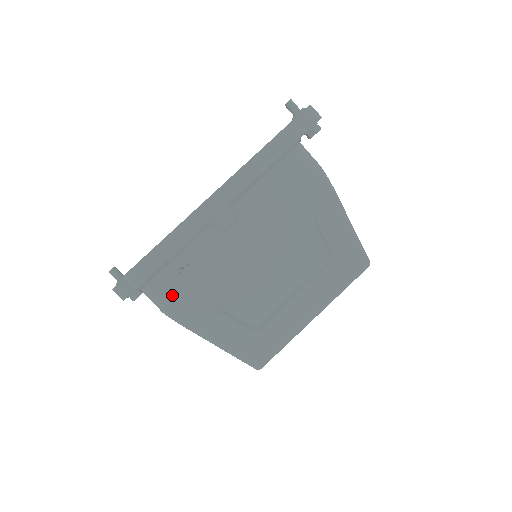
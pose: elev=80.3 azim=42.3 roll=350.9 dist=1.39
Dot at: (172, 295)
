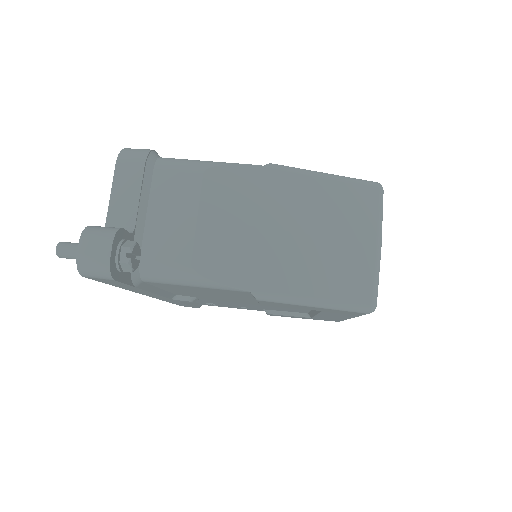
Dot at: occluded
